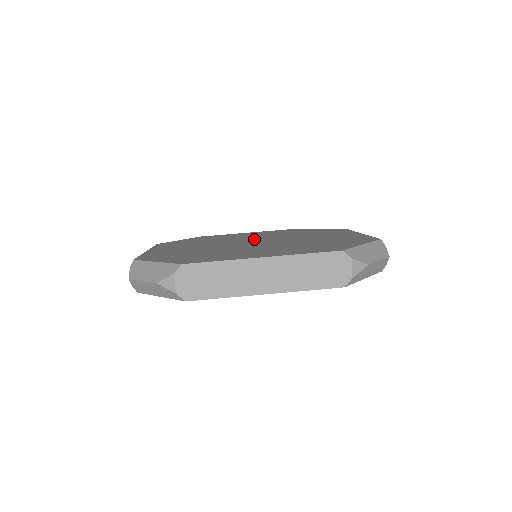
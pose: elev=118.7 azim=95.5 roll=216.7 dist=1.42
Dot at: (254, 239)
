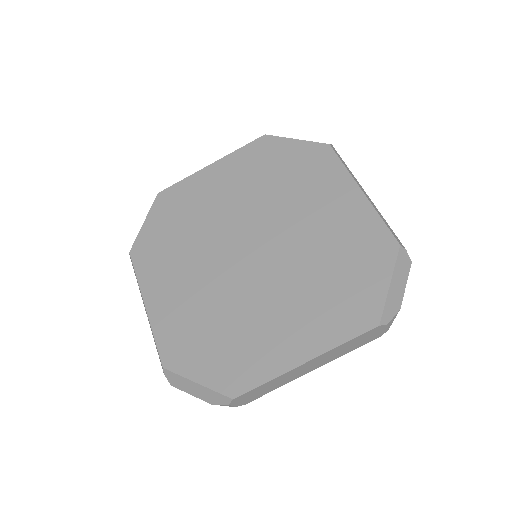
Dot at: (242, 229)
